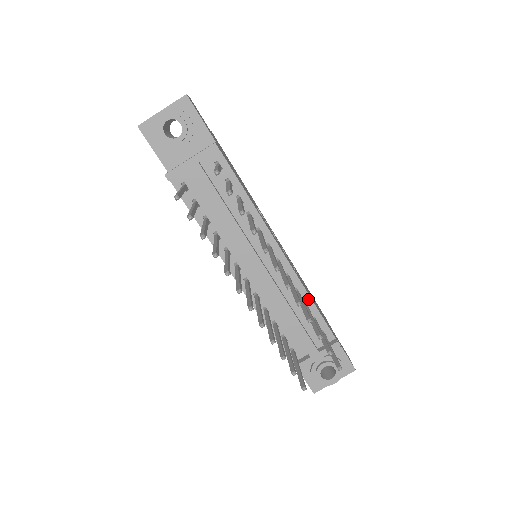
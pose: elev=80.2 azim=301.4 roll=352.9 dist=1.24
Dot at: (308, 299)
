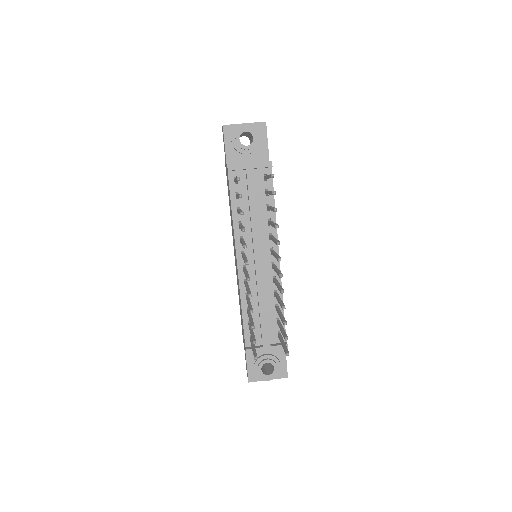
Dot at: occluded
